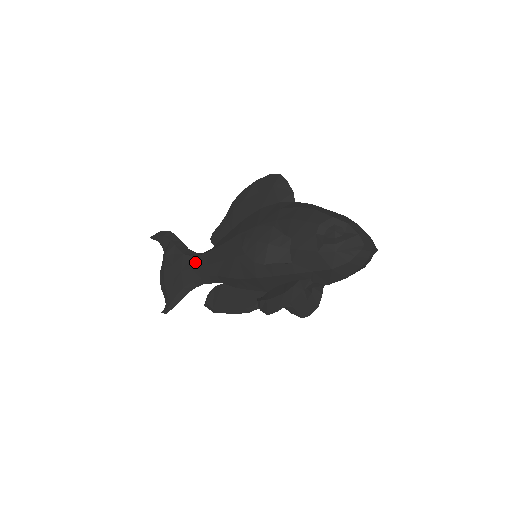
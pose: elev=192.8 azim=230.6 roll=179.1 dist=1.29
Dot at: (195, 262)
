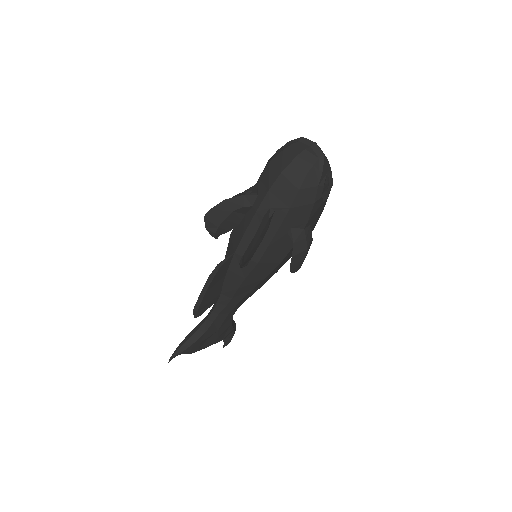
Dot at: occluded
